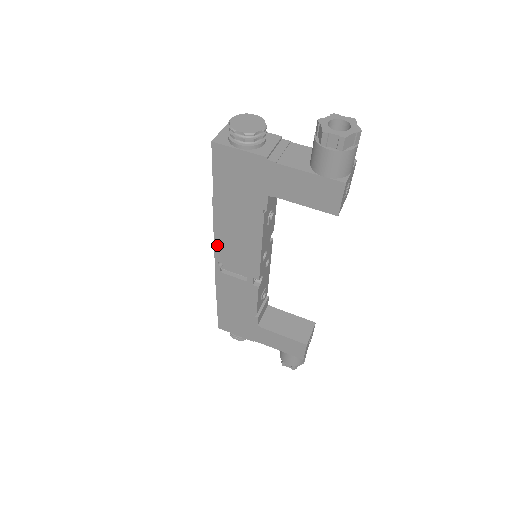
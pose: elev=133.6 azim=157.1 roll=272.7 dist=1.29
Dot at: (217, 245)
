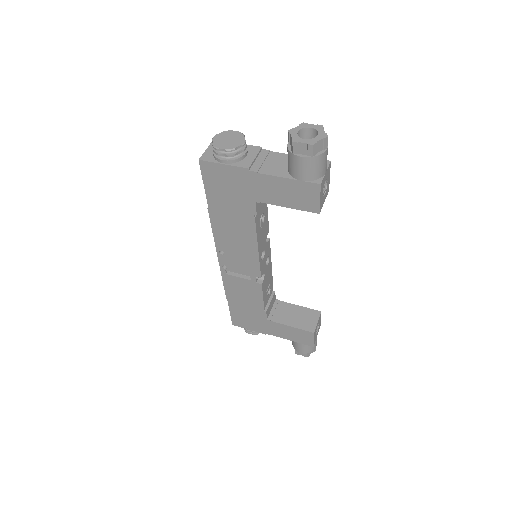
Dot at: (219, 250)
